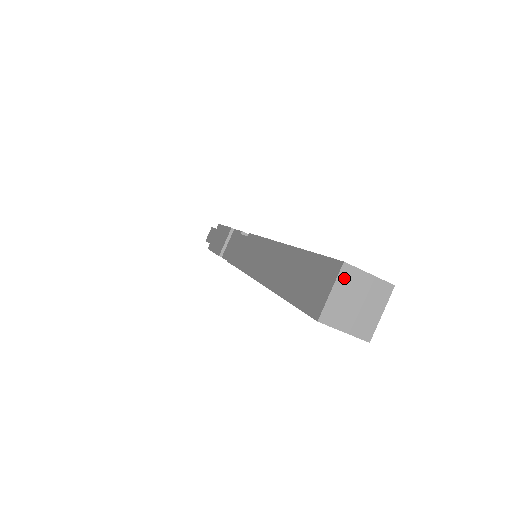
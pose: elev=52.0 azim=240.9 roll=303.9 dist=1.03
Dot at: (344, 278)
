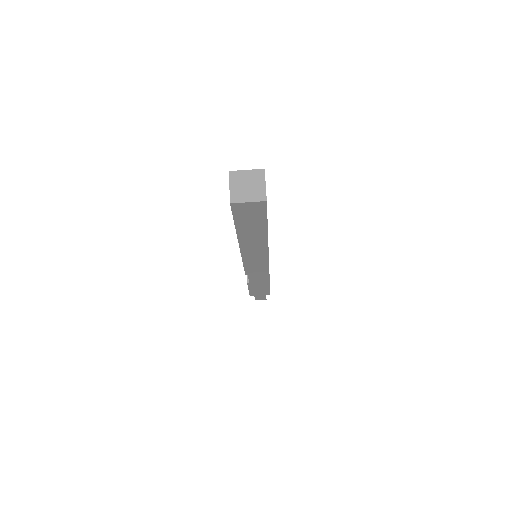
Dot at: (233, 178)
